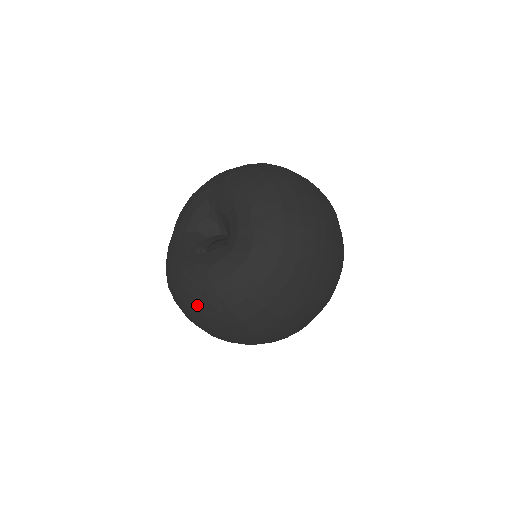
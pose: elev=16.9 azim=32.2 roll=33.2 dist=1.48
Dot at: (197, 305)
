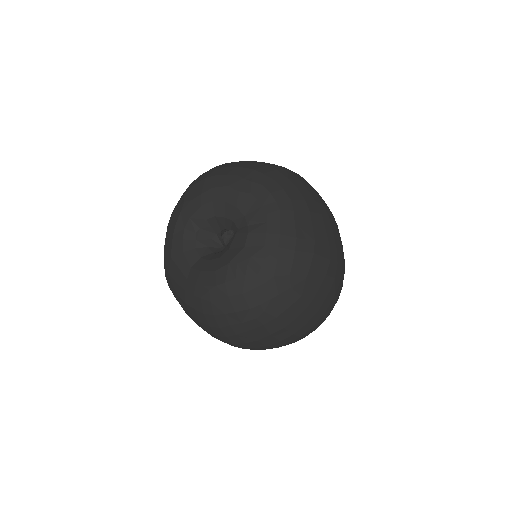
Dot at: (264, 293)
